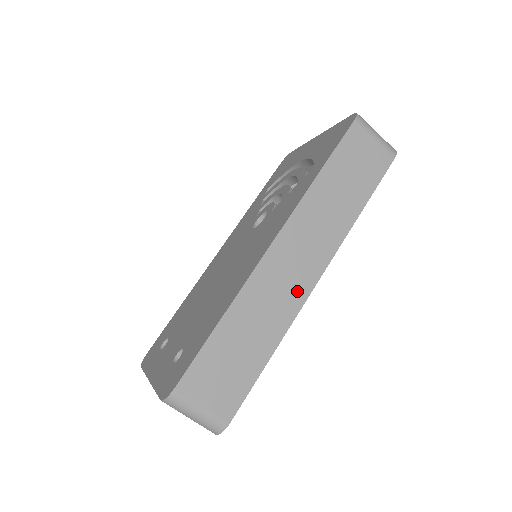
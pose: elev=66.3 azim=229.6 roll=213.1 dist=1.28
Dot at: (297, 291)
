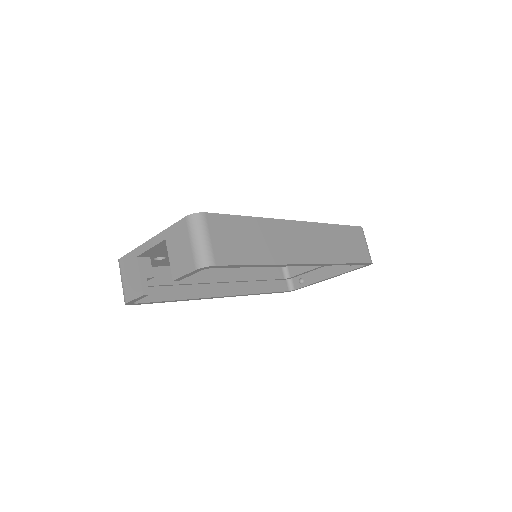
Dot at: (295, 254)
